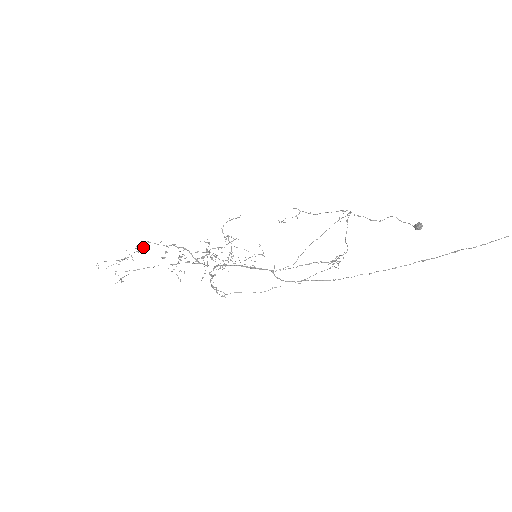
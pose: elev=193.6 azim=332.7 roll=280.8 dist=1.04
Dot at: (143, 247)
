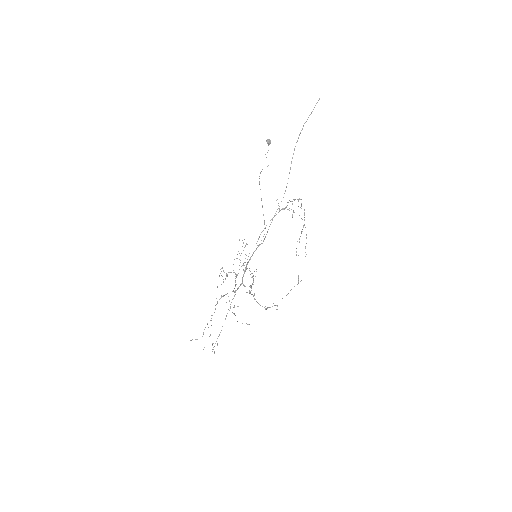
Dot at: occluded
